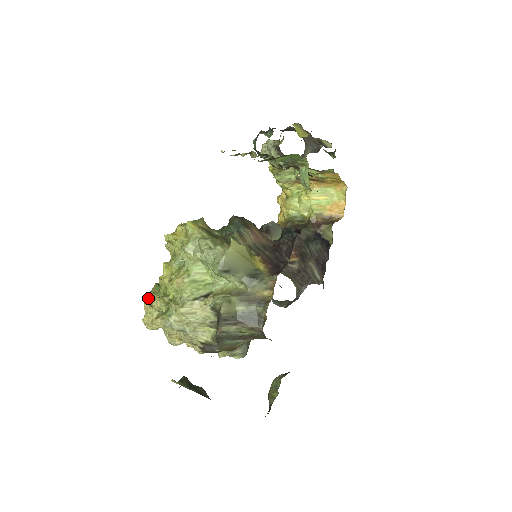
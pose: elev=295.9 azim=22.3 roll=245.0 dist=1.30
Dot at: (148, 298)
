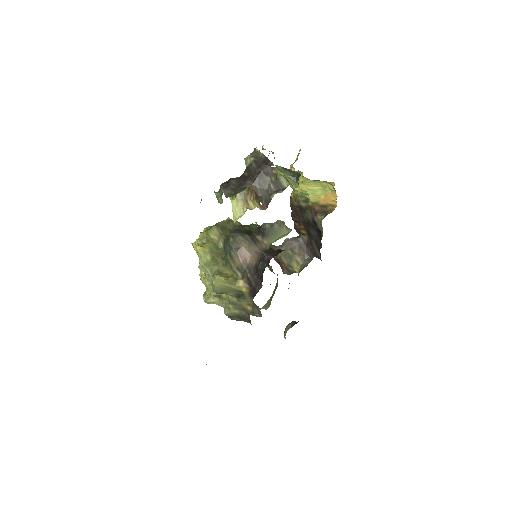
Dot at: (199, 275)
